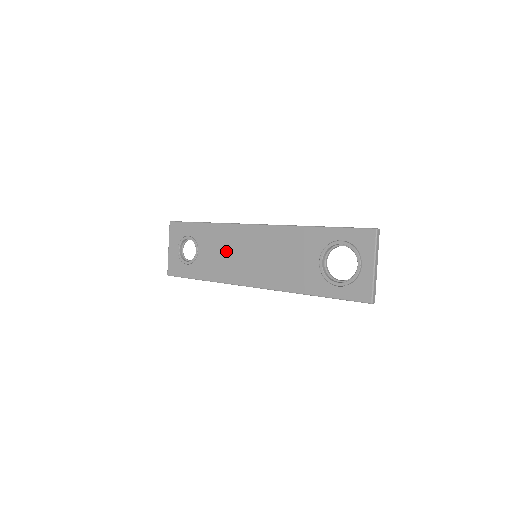
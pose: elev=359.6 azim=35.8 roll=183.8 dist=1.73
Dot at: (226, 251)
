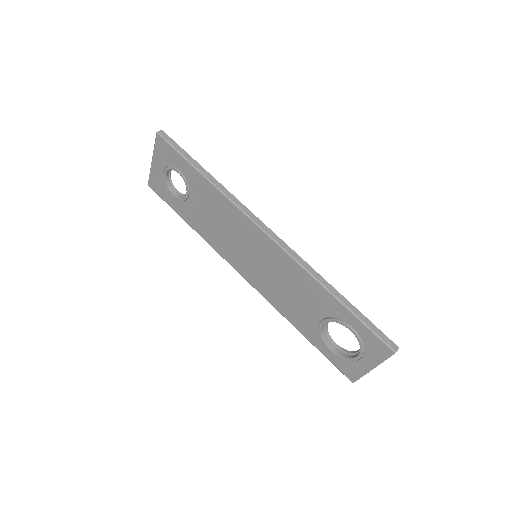
Dot at: (223, 225)
